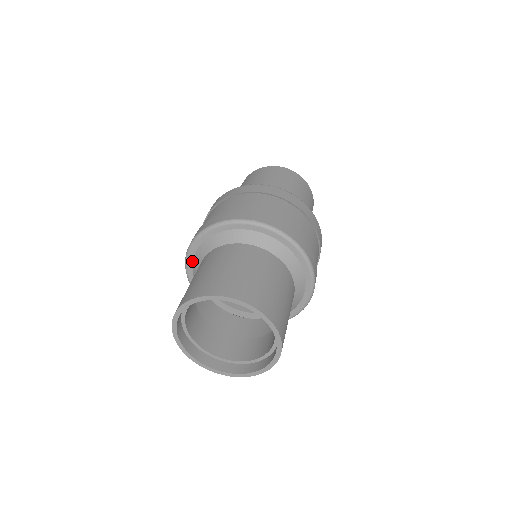
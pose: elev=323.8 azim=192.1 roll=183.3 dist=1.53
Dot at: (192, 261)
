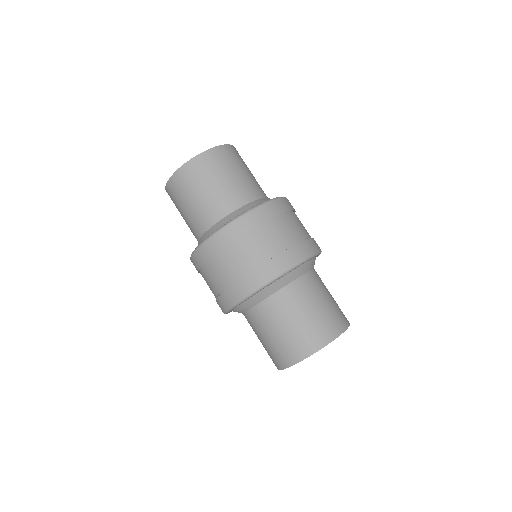
Dot at: (234, 308)
